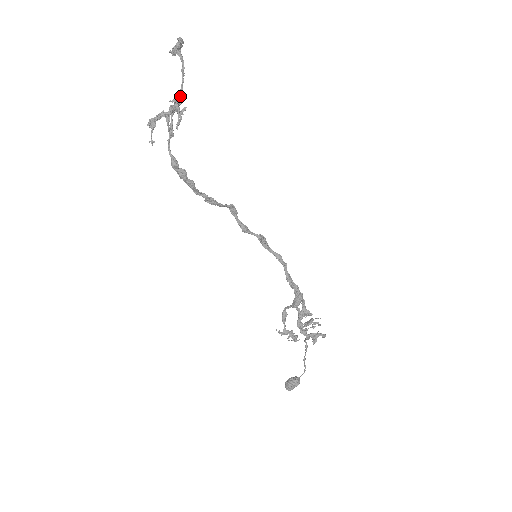
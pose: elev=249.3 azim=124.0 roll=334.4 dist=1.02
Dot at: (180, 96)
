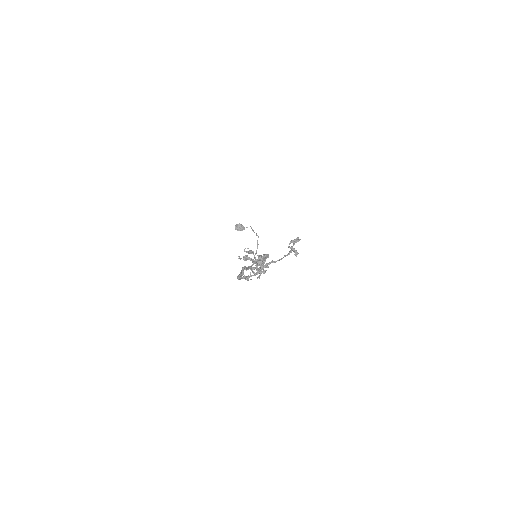
Dot at: occluded
